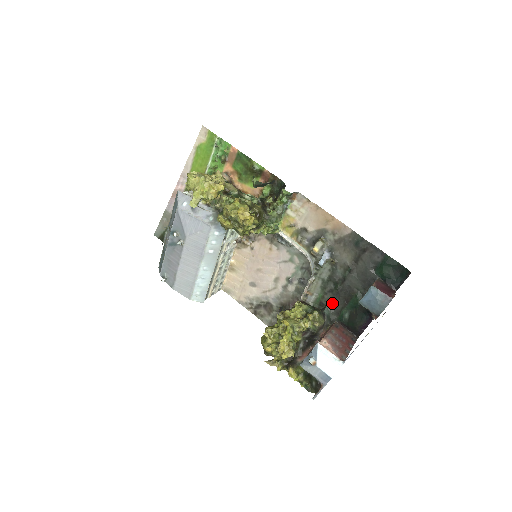
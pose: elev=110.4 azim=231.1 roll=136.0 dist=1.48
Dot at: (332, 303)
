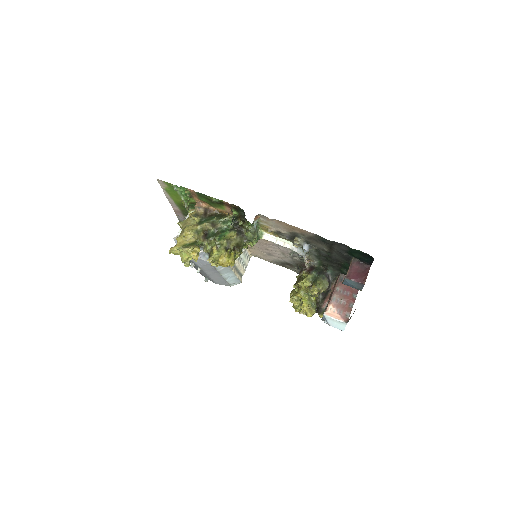
Dot at: (331, 266)
